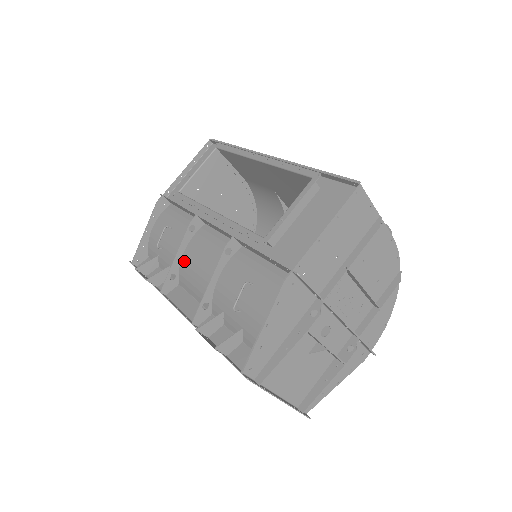
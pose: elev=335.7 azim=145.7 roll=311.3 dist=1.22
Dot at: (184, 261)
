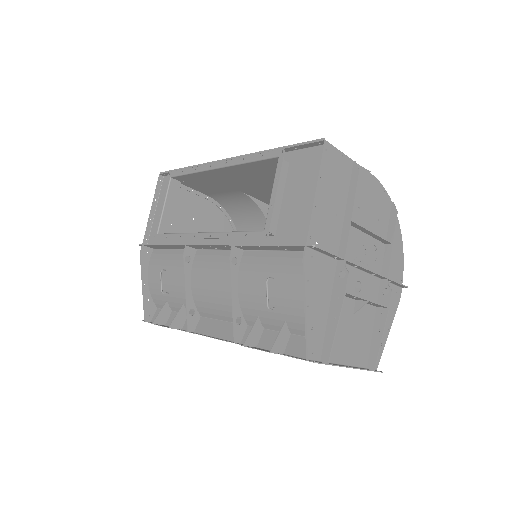
Dot at: (195, 292)
